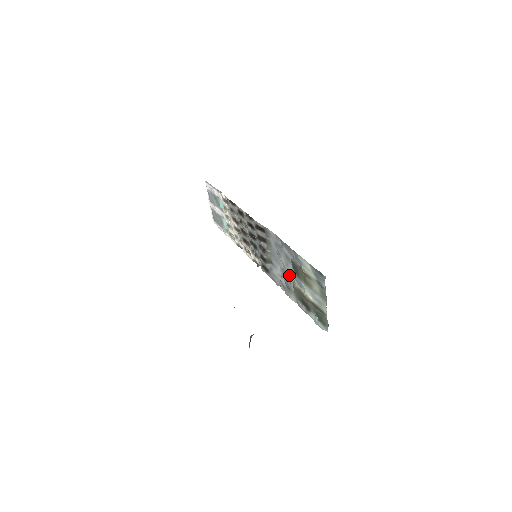
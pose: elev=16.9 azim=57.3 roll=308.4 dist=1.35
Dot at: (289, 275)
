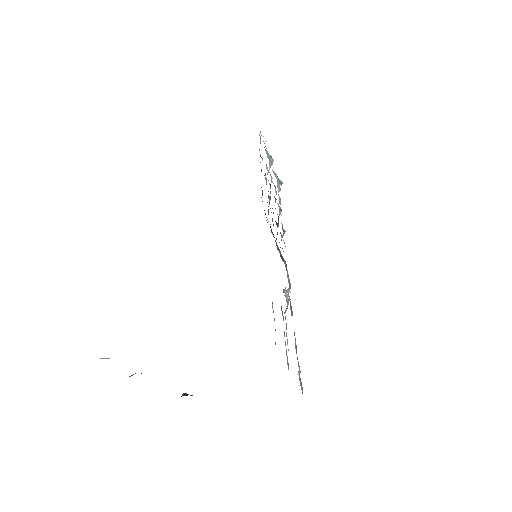
Dot at: occluded
